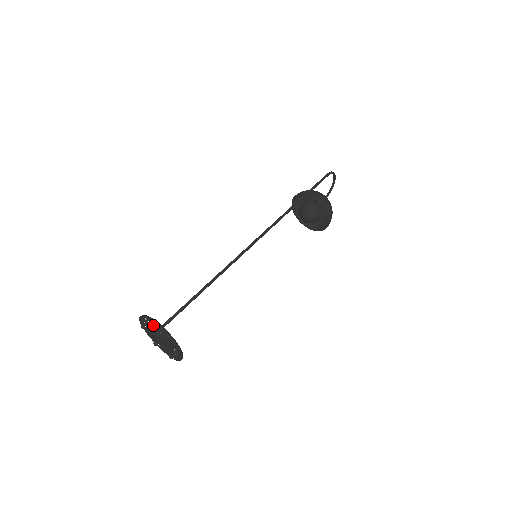
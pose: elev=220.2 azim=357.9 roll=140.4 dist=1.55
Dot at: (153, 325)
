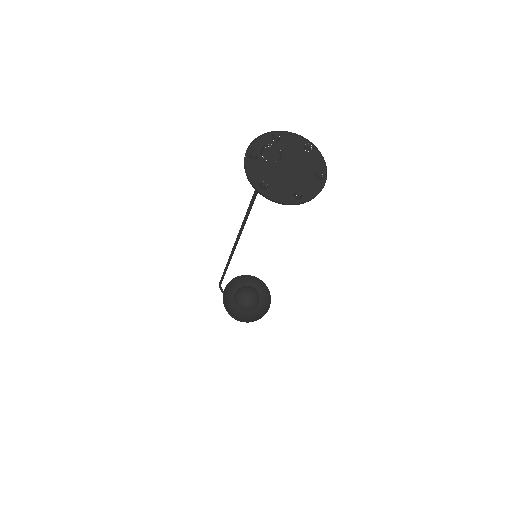
Dot at: (259, 148)
